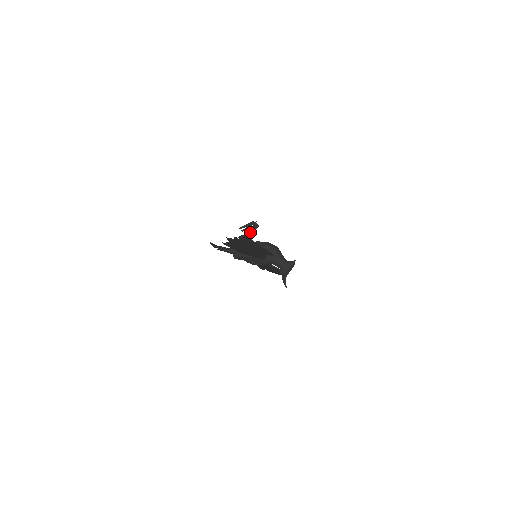
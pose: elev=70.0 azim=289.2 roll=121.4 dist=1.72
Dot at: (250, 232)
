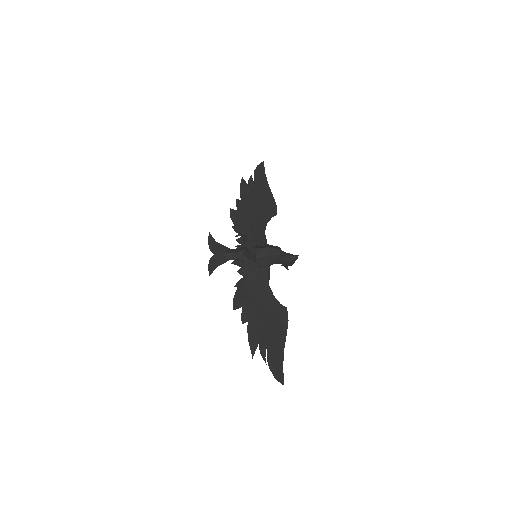
Dot at: (246, 236)
